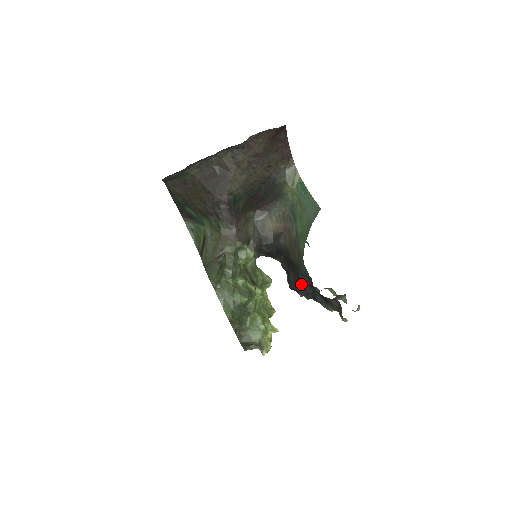
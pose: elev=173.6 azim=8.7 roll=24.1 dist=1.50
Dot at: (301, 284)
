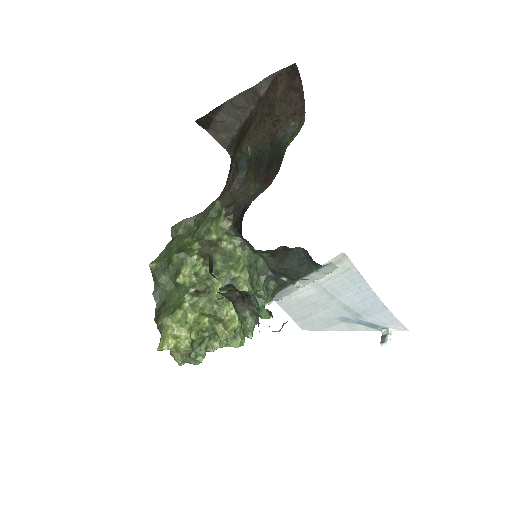
Dot at: occluded
